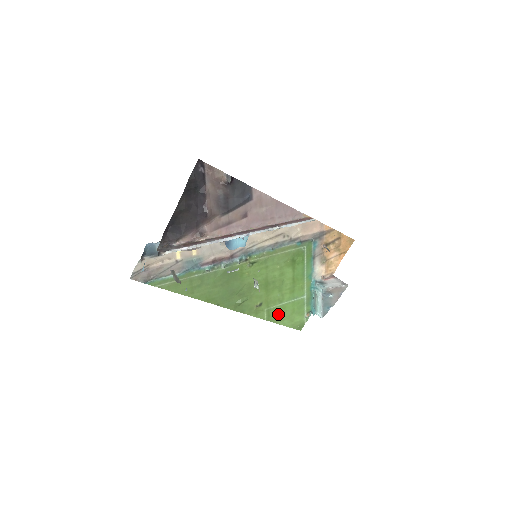
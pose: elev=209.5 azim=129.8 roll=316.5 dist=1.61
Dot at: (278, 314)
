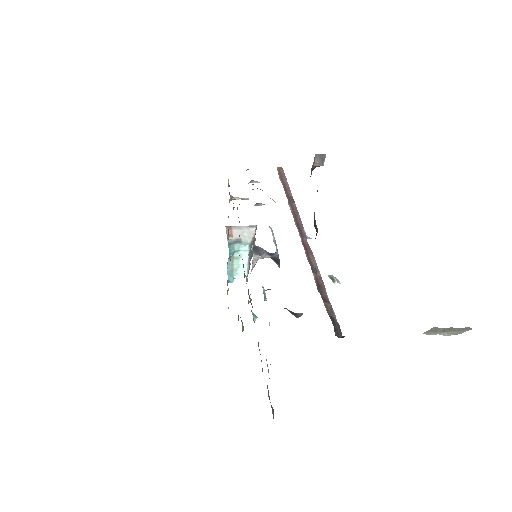
Dot at: occluded
